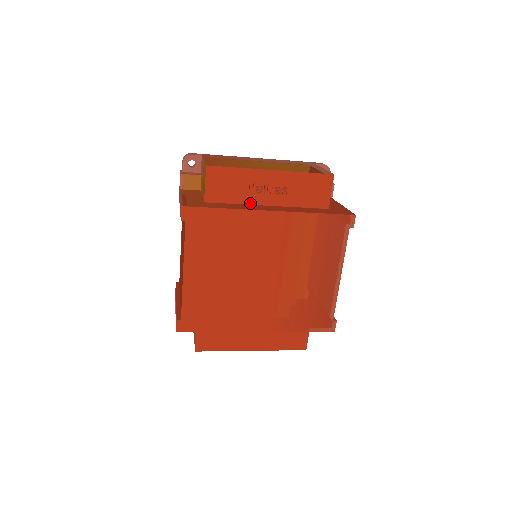
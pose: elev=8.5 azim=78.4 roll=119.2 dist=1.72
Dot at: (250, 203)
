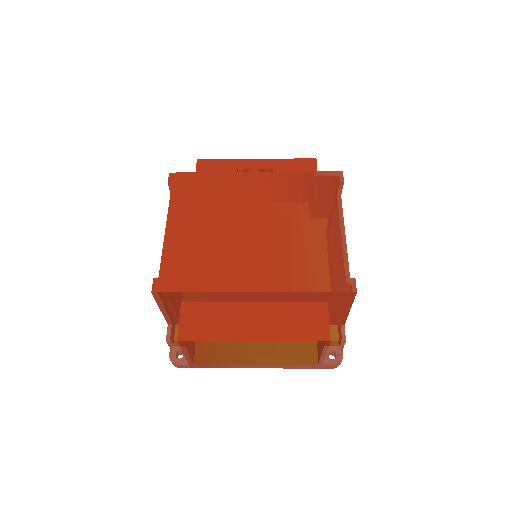
Dot at: occluded
